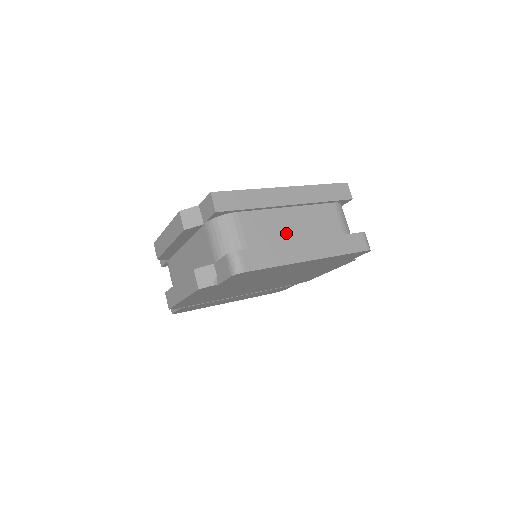
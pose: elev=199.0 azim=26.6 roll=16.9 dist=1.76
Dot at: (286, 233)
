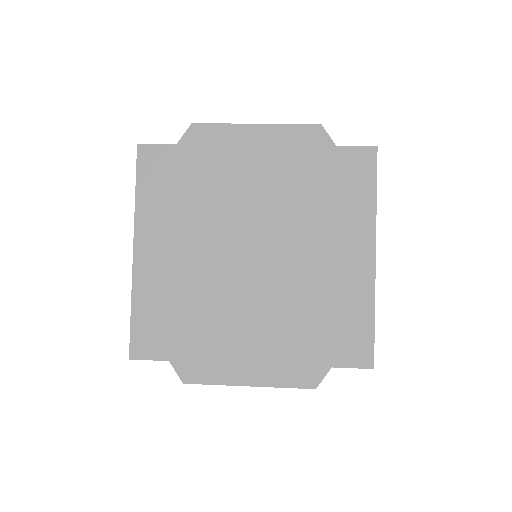
Dot at: occluded
